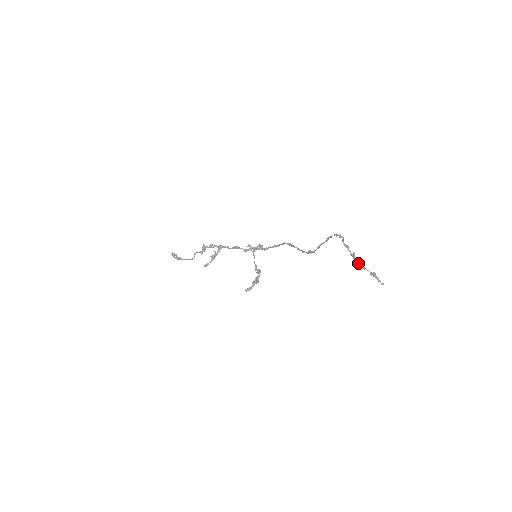
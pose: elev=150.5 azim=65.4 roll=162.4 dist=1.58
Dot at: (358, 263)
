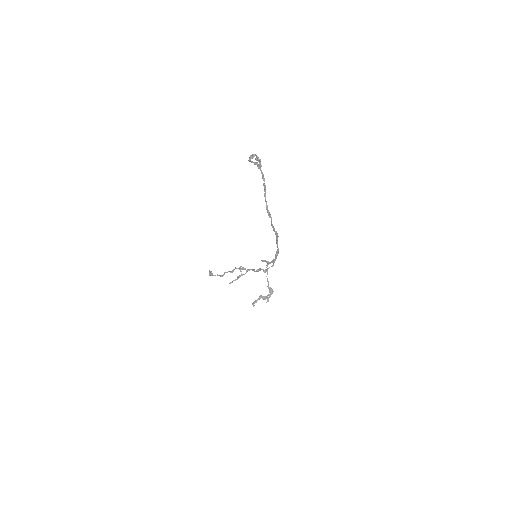
Dot at: (250, 160)
